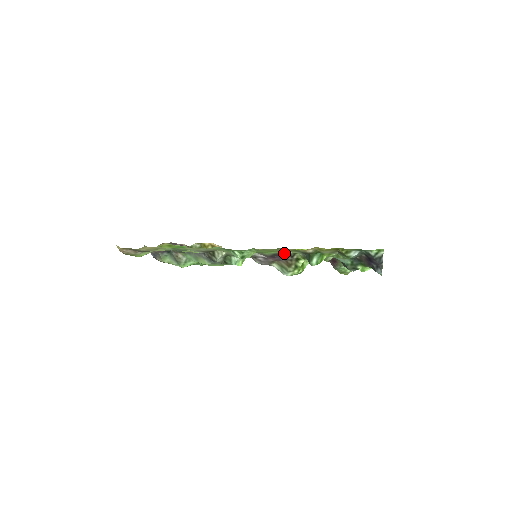
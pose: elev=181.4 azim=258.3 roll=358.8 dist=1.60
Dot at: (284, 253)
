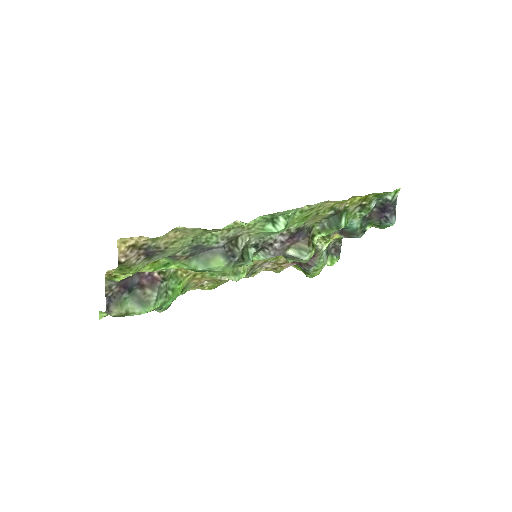
Dot at: (303, 229)
